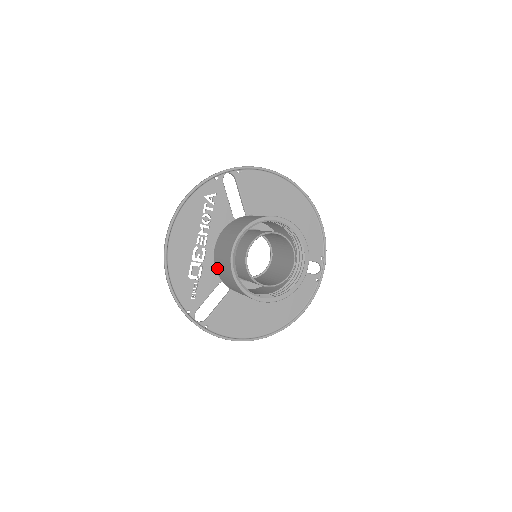
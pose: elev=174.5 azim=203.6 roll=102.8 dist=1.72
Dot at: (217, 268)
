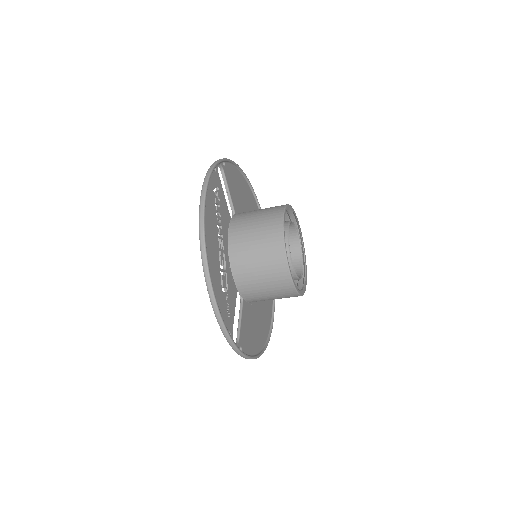
Dot at: (239, 274)
